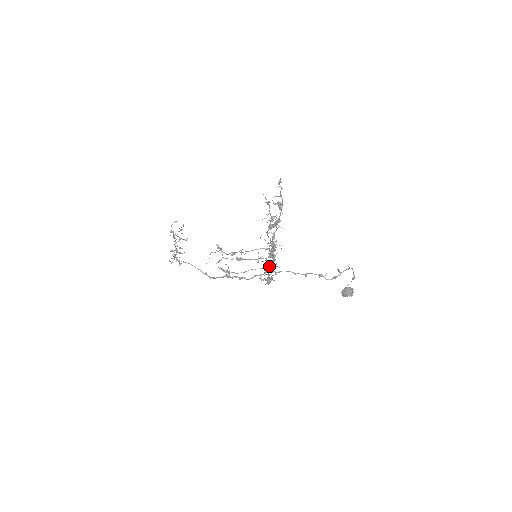
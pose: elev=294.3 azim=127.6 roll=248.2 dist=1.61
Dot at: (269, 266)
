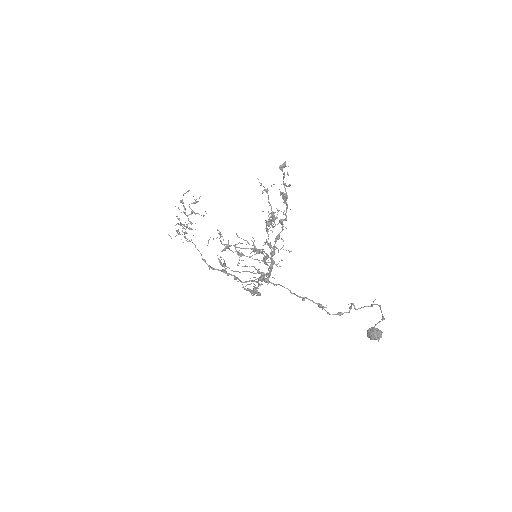
Dot at: (266, 273)
